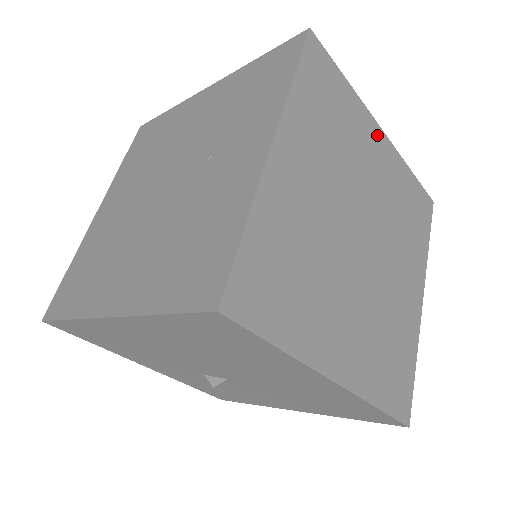
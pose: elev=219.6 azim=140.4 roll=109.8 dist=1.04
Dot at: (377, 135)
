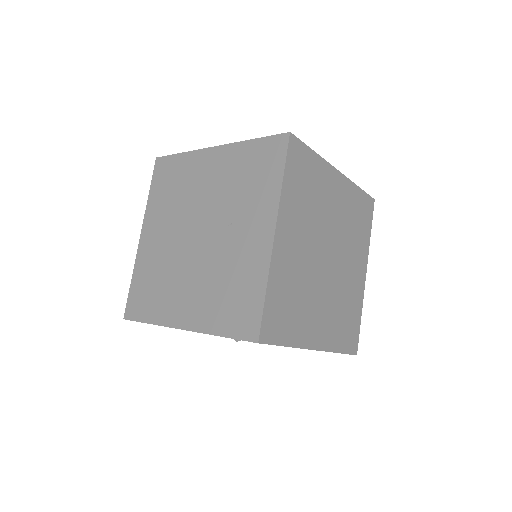
Dot at: (335, 178)
